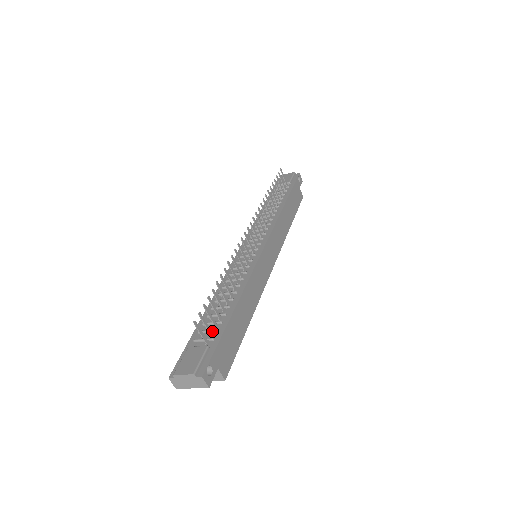
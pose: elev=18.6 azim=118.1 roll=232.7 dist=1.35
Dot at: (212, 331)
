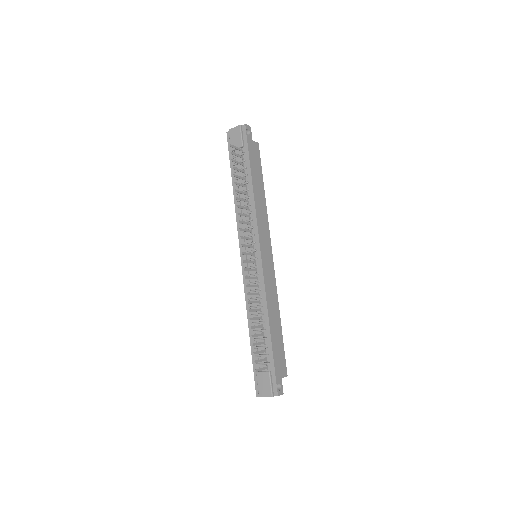
Dot at: (265, 356)
